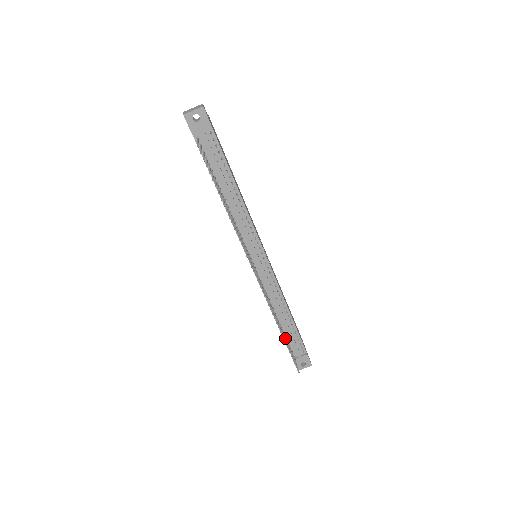
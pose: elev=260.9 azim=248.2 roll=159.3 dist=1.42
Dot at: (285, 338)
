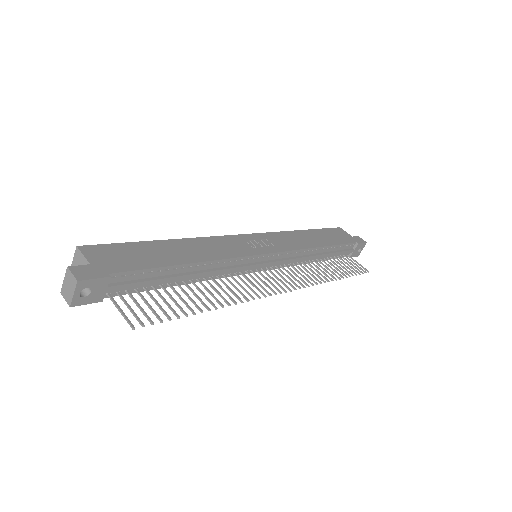
Dot at: occluded
